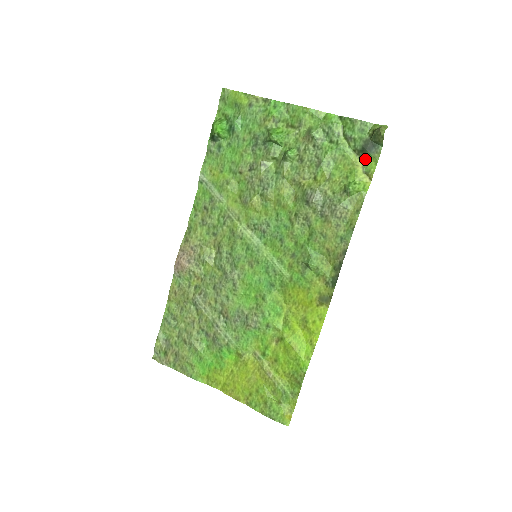
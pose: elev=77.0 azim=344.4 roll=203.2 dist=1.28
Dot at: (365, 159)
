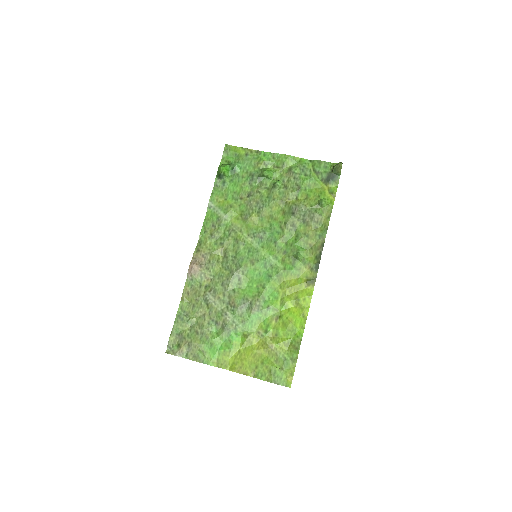
Dot at: (329, 185)
